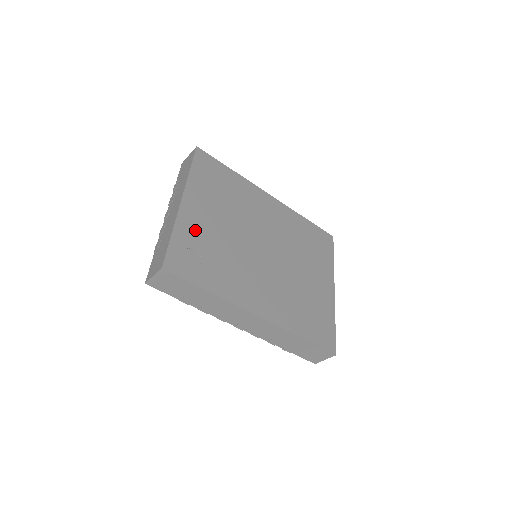
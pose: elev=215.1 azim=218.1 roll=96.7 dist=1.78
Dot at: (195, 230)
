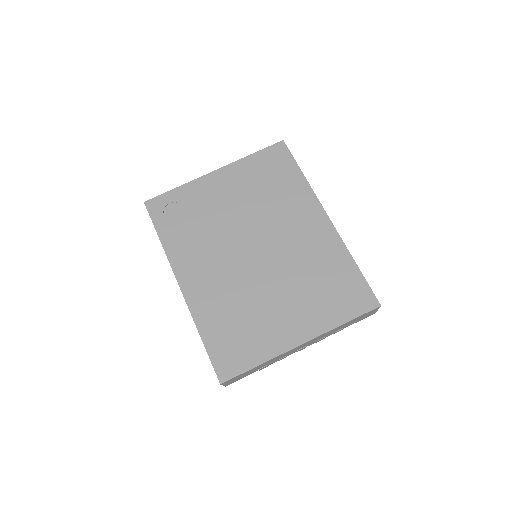
Dot at: (200, 196)
